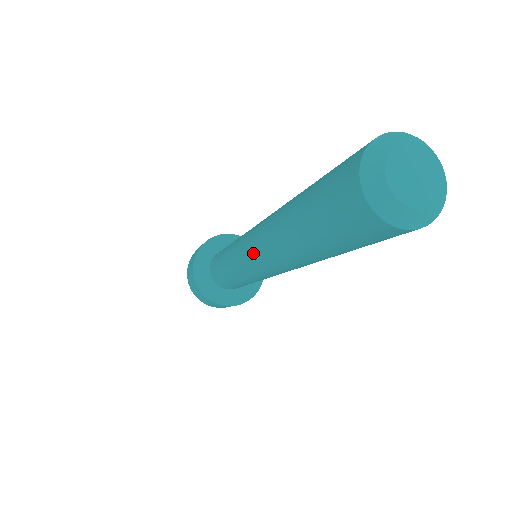
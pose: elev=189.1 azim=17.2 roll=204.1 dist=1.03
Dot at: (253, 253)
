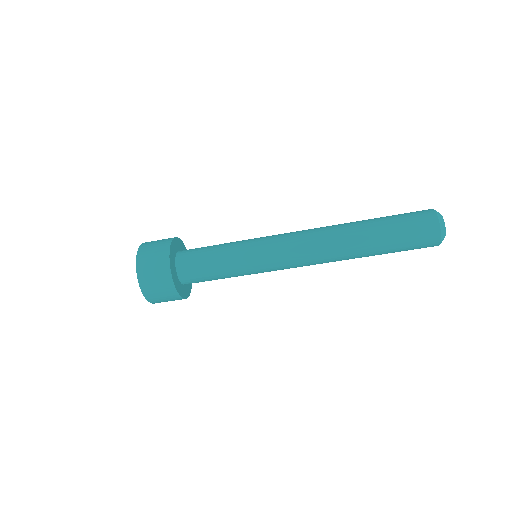
Dot at: (303, 254)
